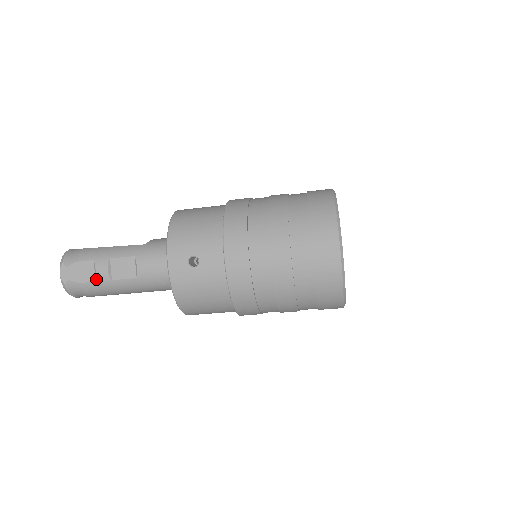
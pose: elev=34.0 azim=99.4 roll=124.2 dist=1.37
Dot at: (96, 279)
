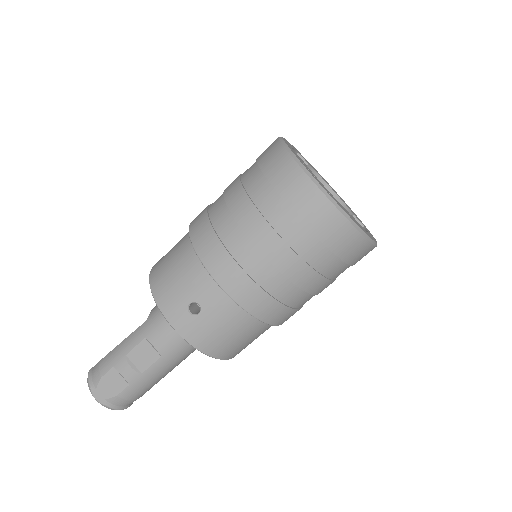
Dot at: (128, 382)
